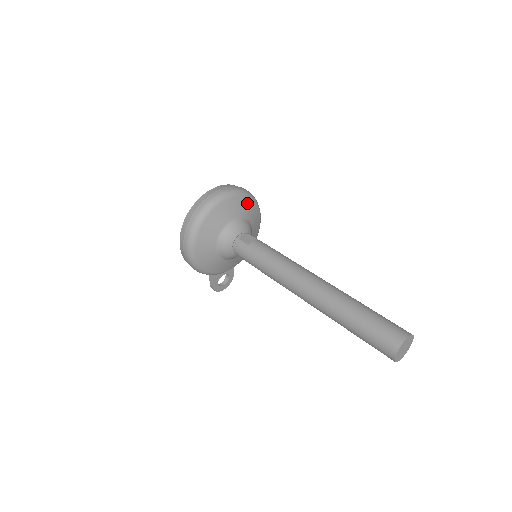
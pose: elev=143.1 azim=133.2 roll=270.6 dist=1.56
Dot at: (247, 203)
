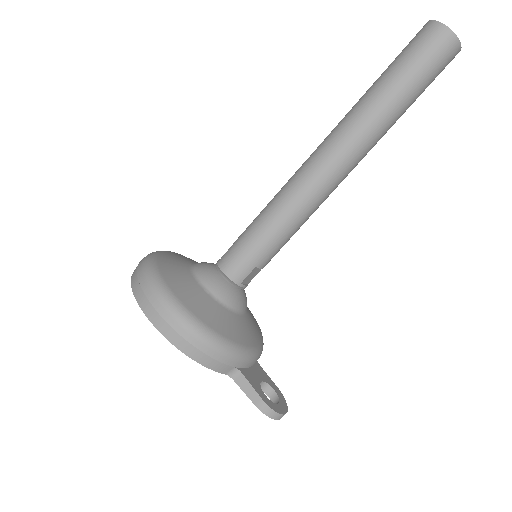
Dot at: occluded
